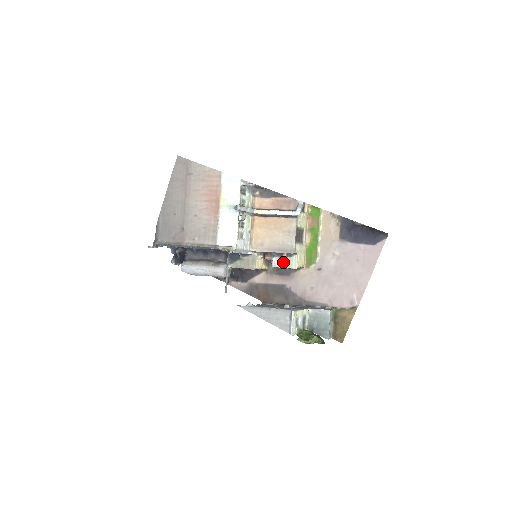
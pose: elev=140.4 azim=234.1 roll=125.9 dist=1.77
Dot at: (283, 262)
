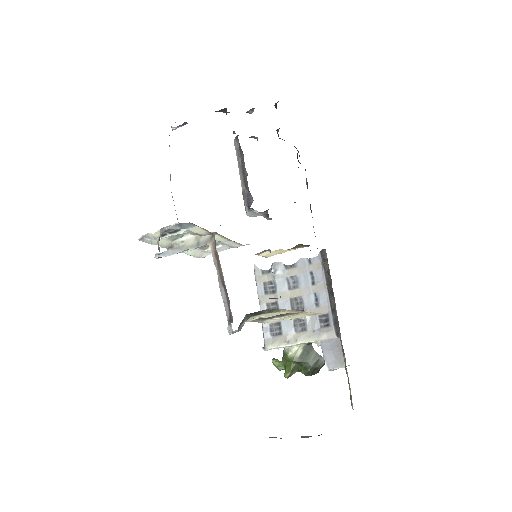
Dot at: occluded
